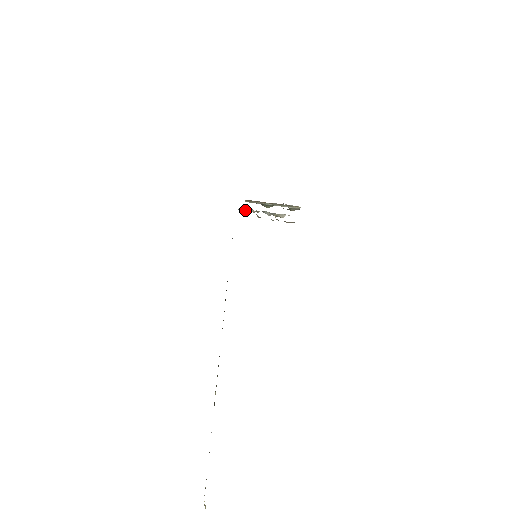
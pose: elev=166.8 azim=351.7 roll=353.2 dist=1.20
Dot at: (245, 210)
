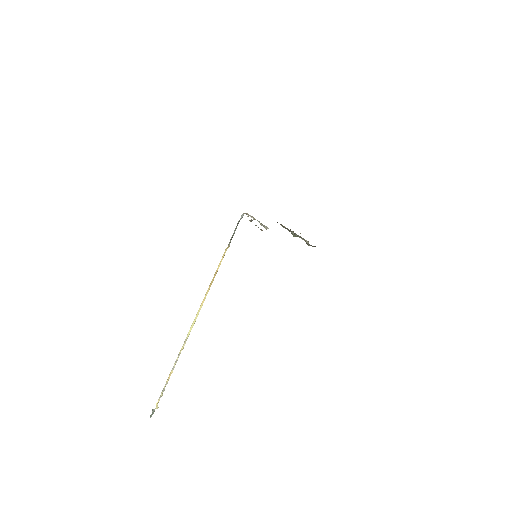
Dot at: (251, 216)
